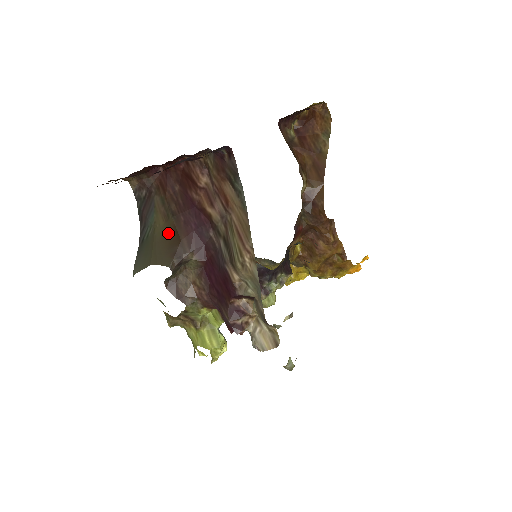
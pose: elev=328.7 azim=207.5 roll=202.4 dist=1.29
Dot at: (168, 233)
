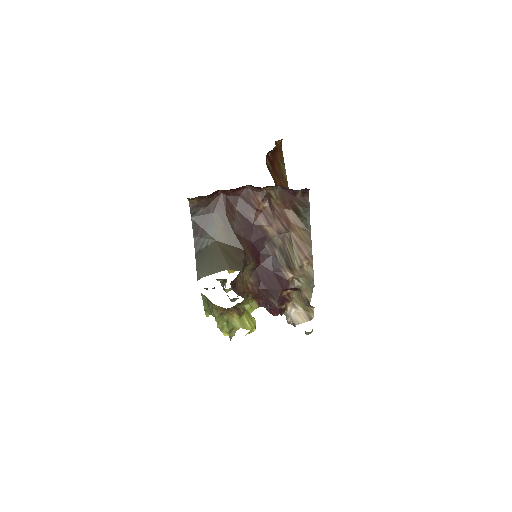
Dot at: (230, 244)
